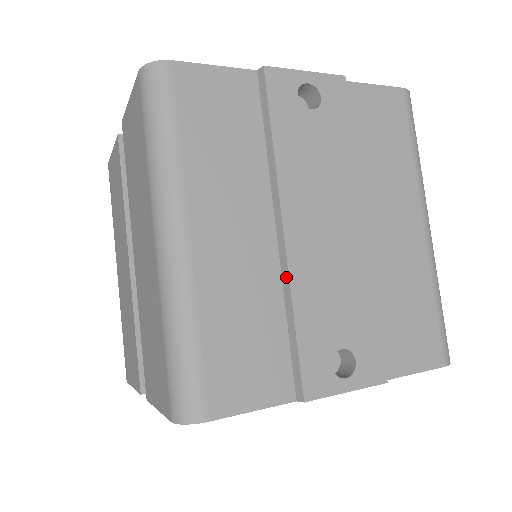
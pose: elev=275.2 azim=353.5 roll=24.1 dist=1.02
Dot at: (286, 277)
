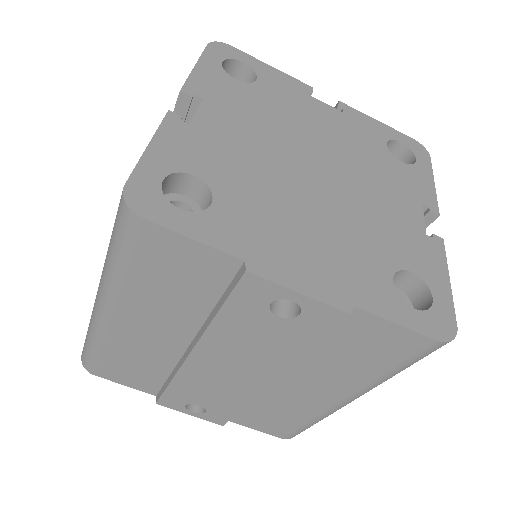
Dot at: (178, 367)
